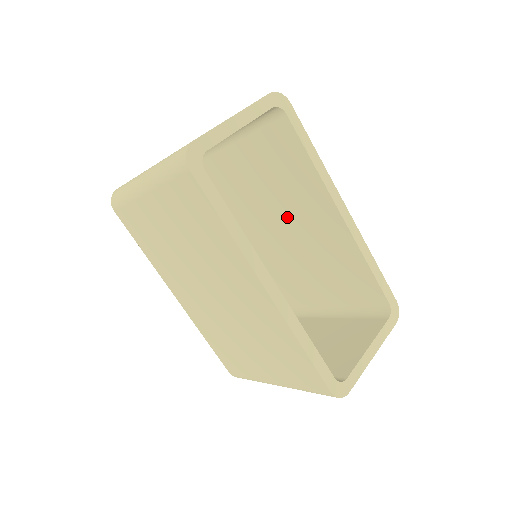
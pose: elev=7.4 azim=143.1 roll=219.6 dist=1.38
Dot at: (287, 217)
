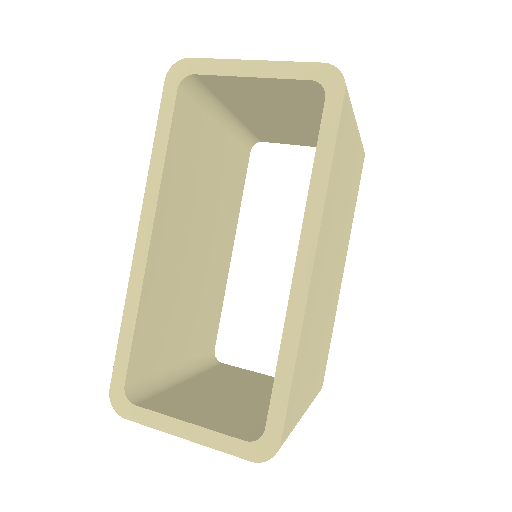
Dot at: occluded
